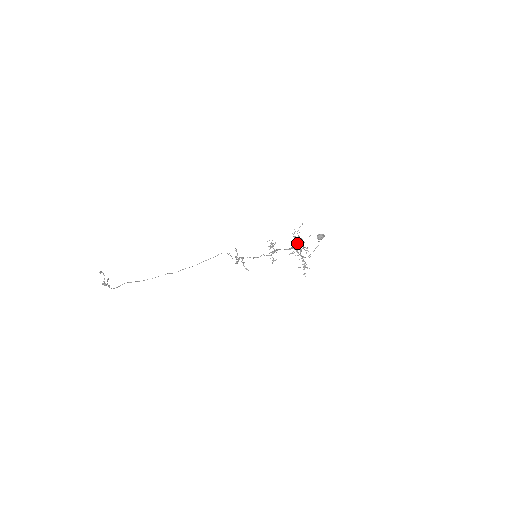
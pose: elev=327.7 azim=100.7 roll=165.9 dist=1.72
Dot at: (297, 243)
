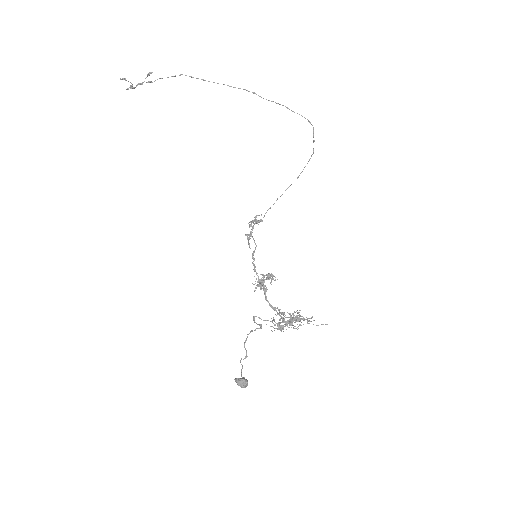
Dot at: (282, 317)
